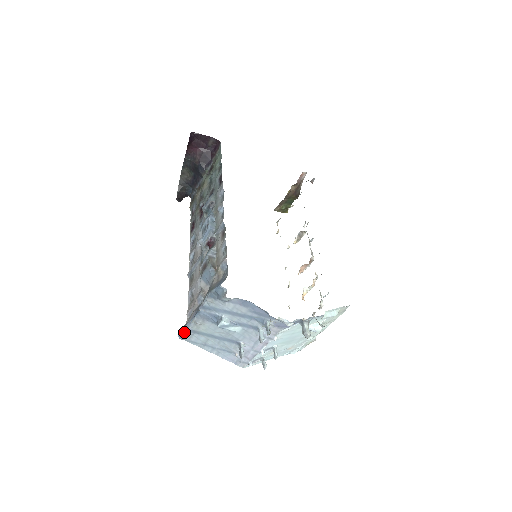
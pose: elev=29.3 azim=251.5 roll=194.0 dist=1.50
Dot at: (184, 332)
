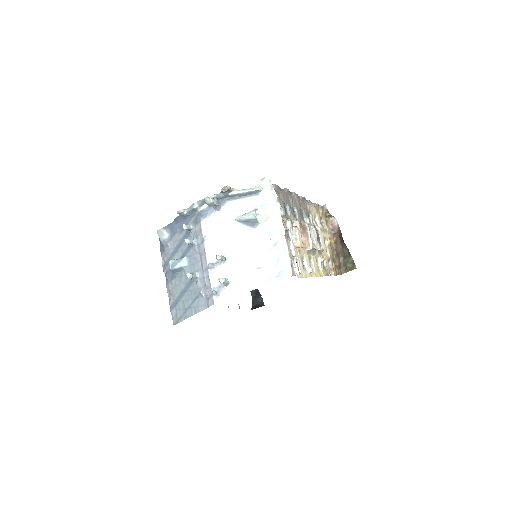
Dot at: occluded
